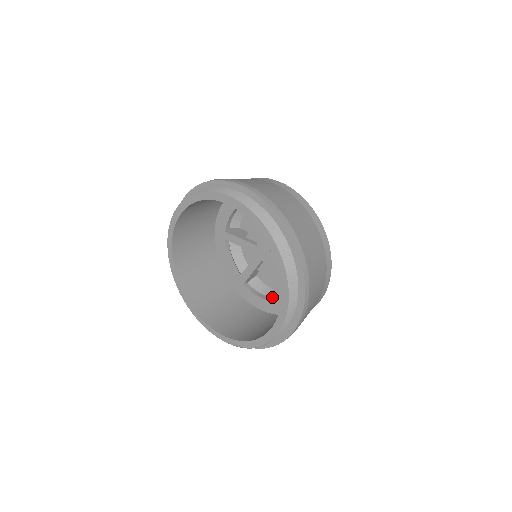
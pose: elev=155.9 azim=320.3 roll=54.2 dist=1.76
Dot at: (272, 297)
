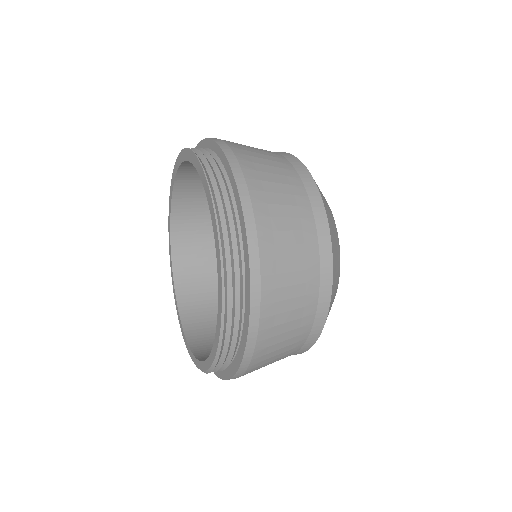
Dot at: occluded
